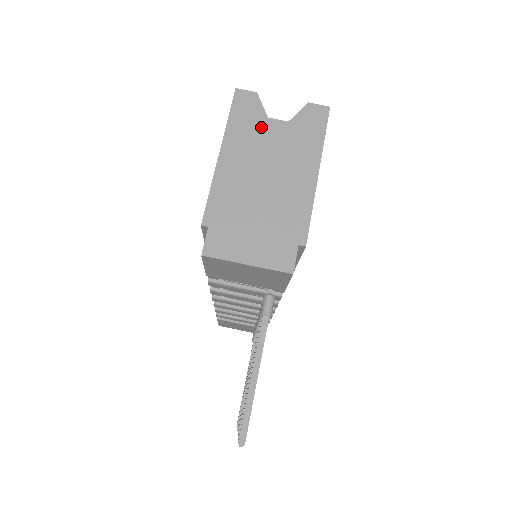
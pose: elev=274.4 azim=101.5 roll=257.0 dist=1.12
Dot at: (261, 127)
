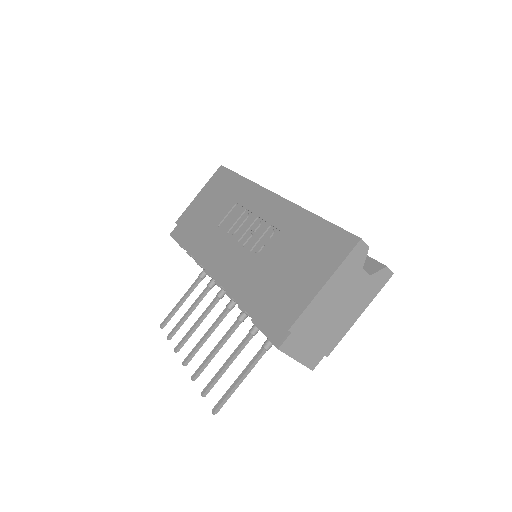
Dot at: (355, 274)
